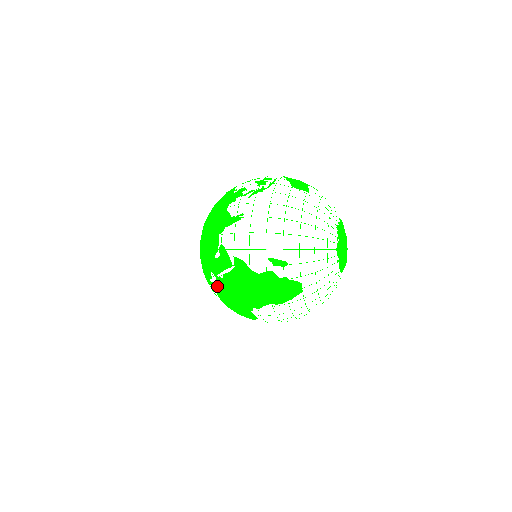
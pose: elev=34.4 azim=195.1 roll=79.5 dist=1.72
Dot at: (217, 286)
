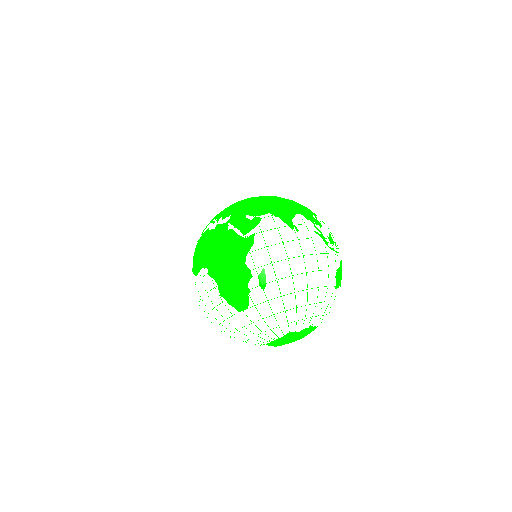
Dot at: (218, 226)
